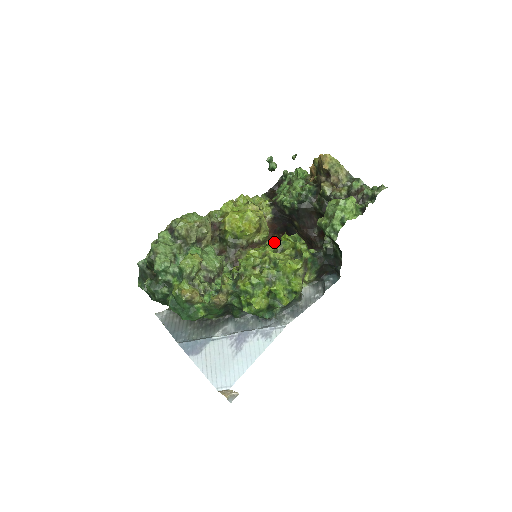
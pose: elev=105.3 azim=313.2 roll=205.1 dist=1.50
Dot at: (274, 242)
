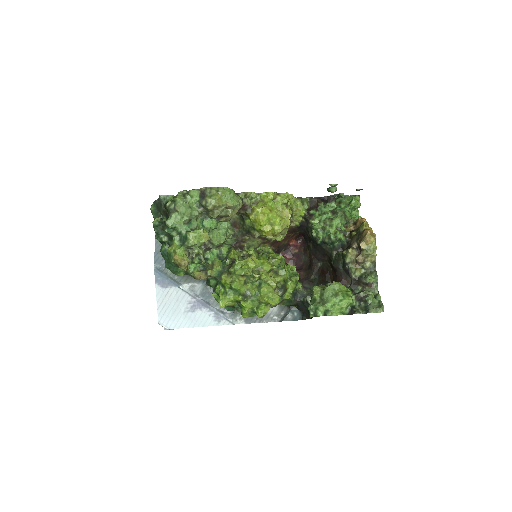
Dot at: (276, 261)
